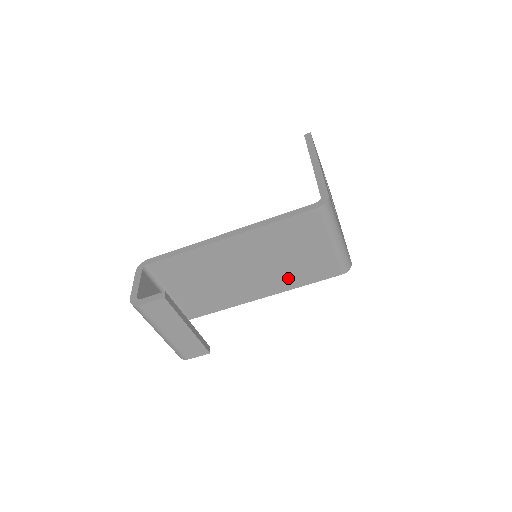
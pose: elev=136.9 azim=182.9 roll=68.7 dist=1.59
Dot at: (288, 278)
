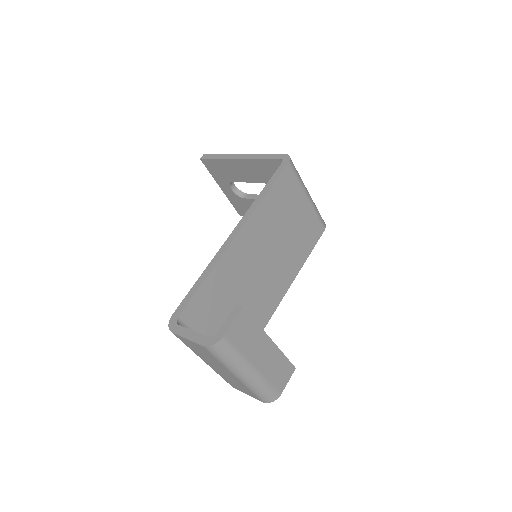
Dot at: (293, 258)
